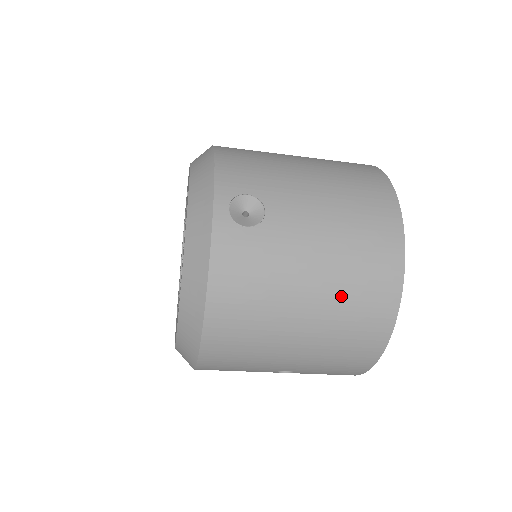
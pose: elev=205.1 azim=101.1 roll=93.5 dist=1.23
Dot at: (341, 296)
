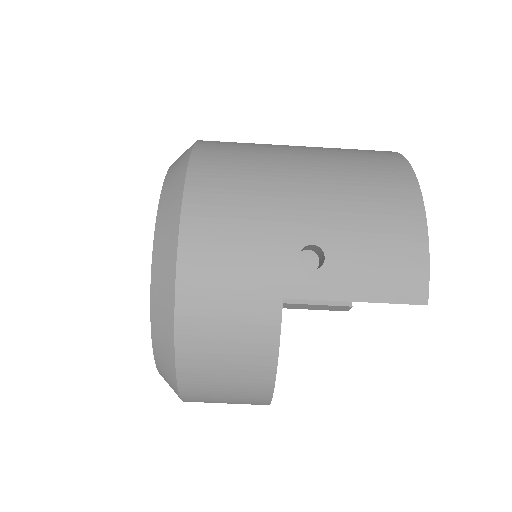
Dot at: (335, 151)
